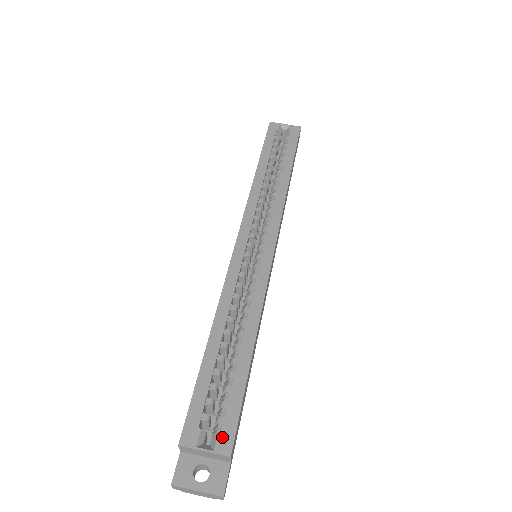
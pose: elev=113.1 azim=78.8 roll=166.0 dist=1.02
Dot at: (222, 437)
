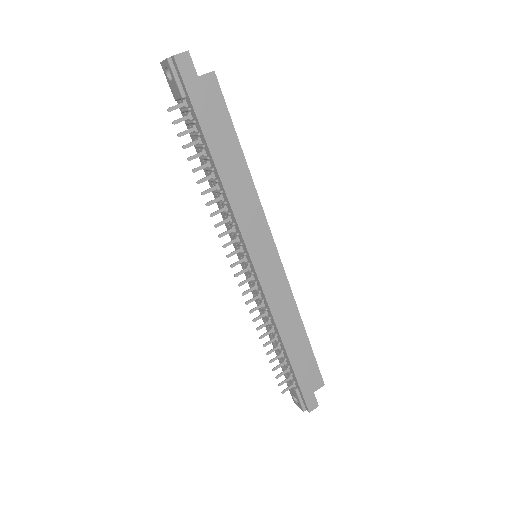
Dot at: occluded
